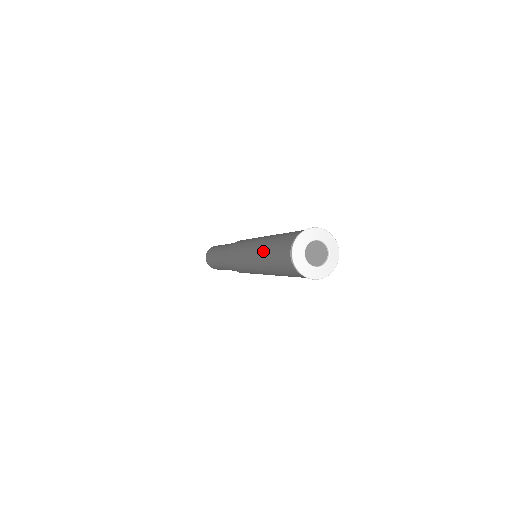
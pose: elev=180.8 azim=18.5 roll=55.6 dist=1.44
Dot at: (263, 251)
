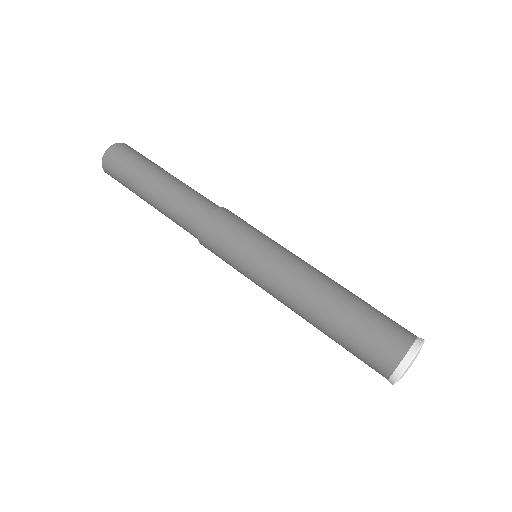
Dot at: (328, 309)
